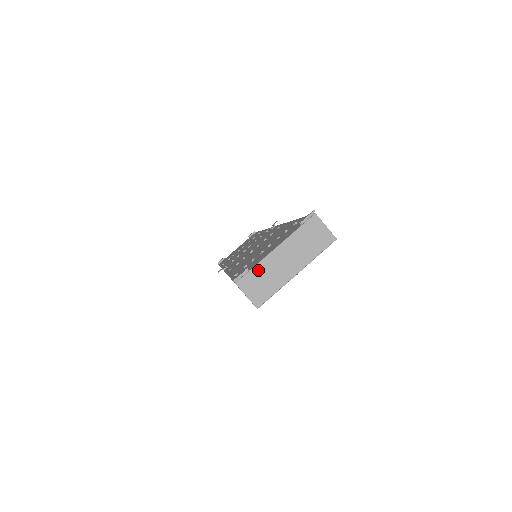
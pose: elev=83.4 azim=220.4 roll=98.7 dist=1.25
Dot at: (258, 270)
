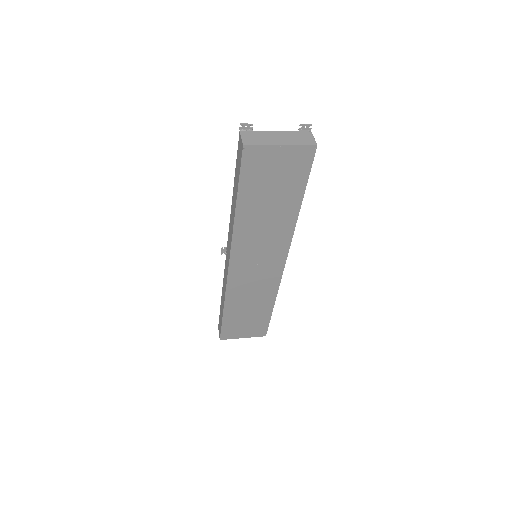
Dot at: (258, 133)
